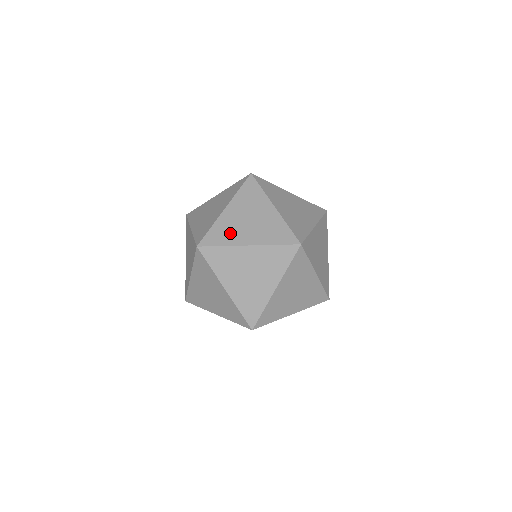
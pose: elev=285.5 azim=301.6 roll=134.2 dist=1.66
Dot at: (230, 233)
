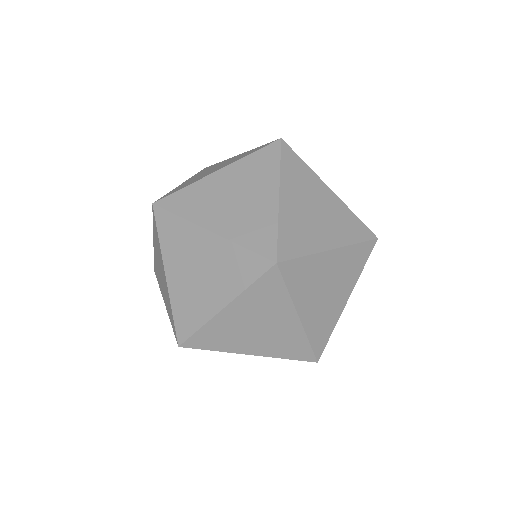
Dot at: (200, 204)
